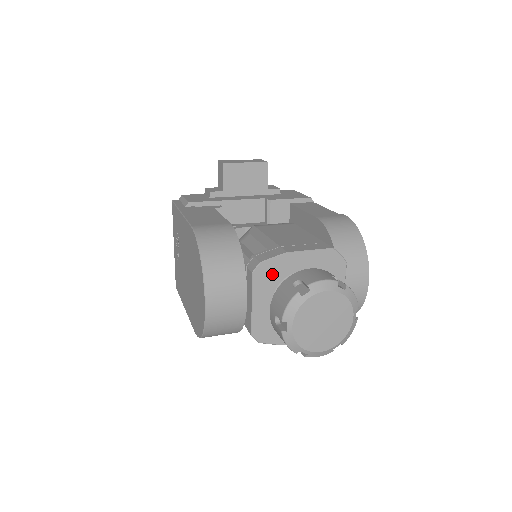
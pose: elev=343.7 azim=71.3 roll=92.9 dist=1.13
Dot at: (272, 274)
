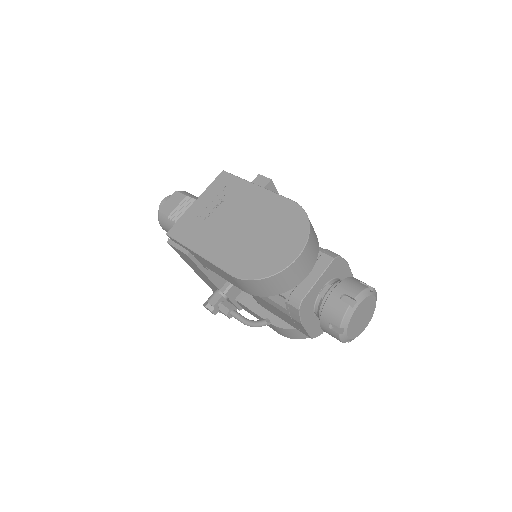
Dot at: (336, 269)
